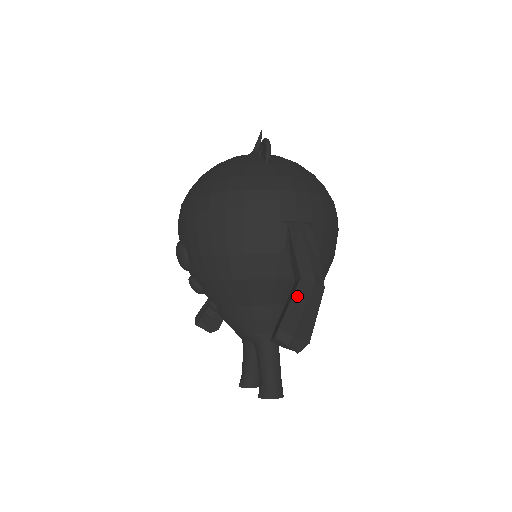
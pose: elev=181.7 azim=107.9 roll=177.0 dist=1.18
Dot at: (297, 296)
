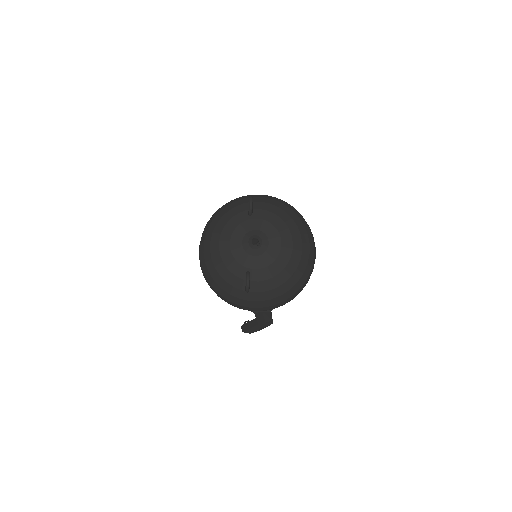
Dot at: (255, 328)
